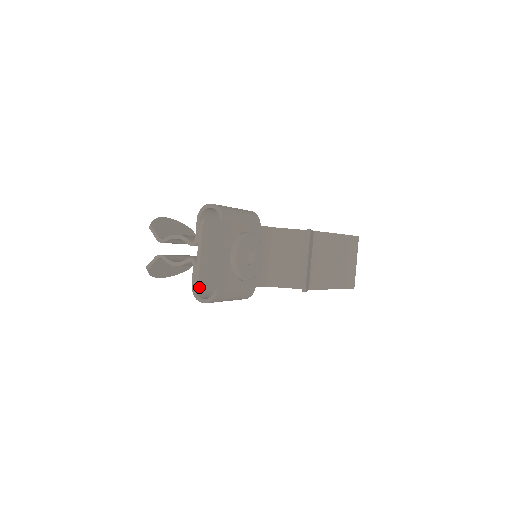
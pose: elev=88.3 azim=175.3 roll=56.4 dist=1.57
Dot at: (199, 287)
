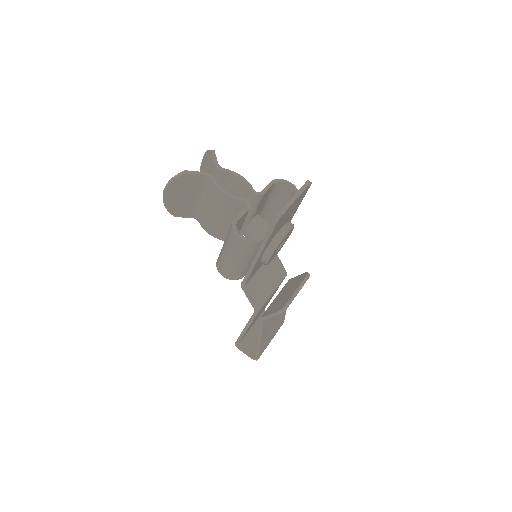
Dot at: (281, 217)
